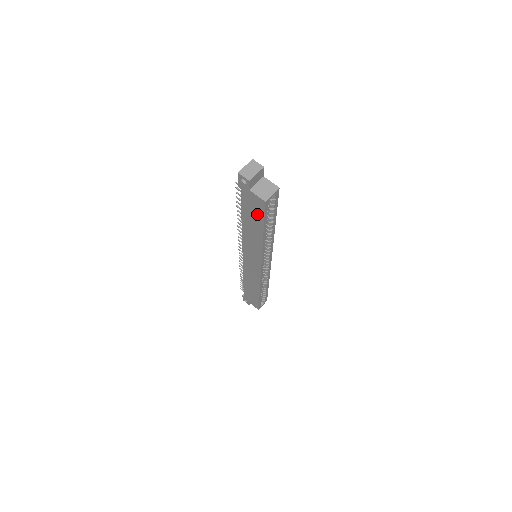
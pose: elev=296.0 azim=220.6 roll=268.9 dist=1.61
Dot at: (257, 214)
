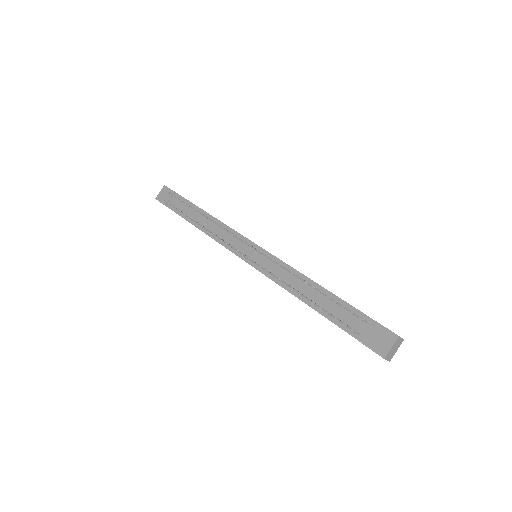
Dot at: occluded
